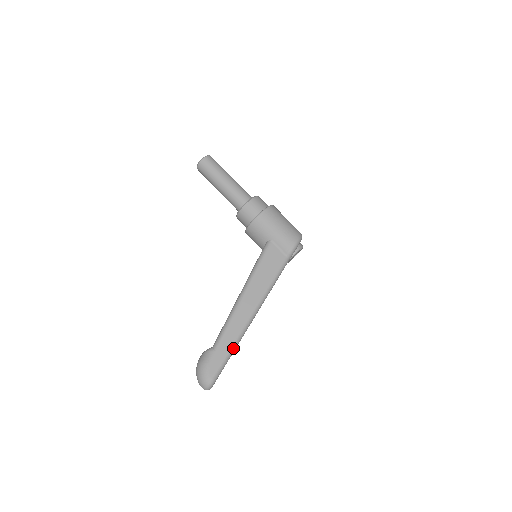
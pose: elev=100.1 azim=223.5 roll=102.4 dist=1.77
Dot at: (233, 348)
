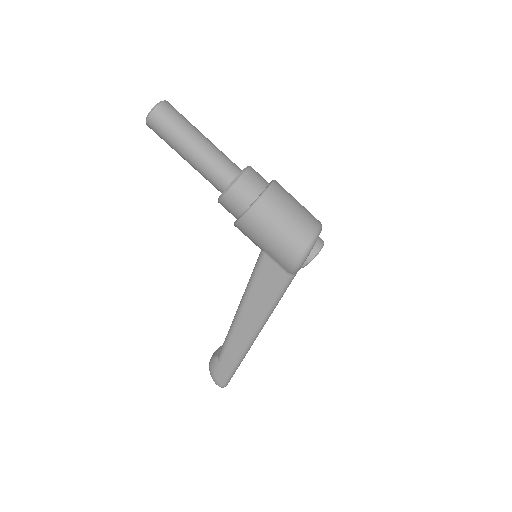
Dot at: (238, 363)
